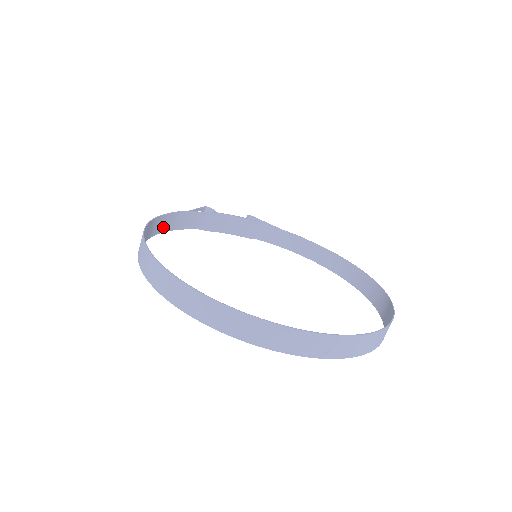
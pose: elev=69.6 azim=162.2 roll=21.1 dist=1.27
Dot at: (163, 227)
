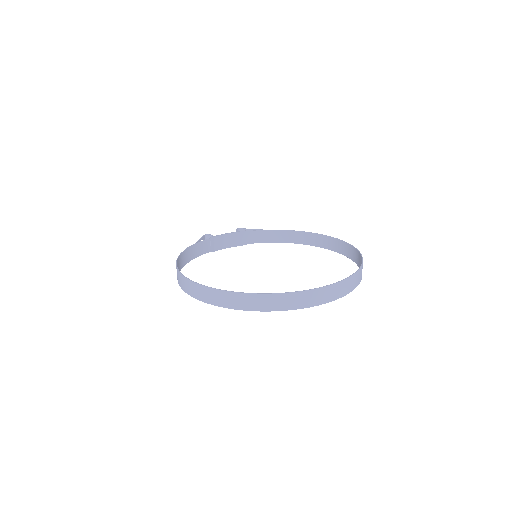
Dot at: (184, 261)
